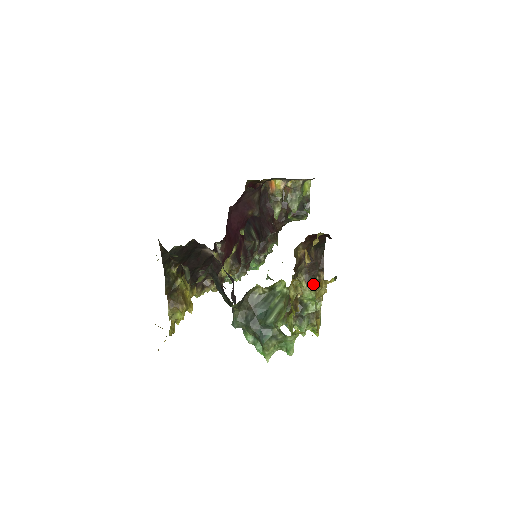
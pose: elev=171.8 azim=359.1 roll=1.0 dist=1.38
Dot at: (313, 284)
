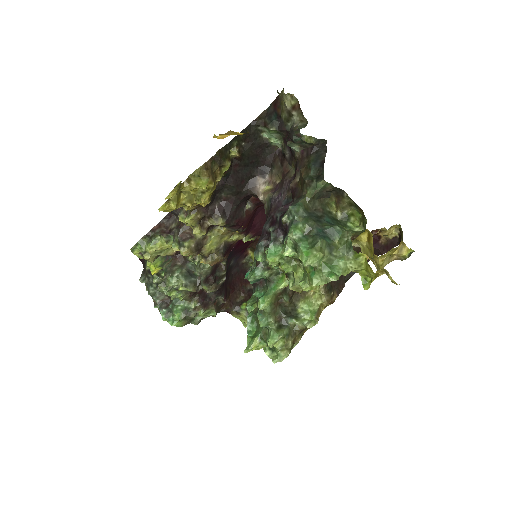
Dot at: (328, 293)
